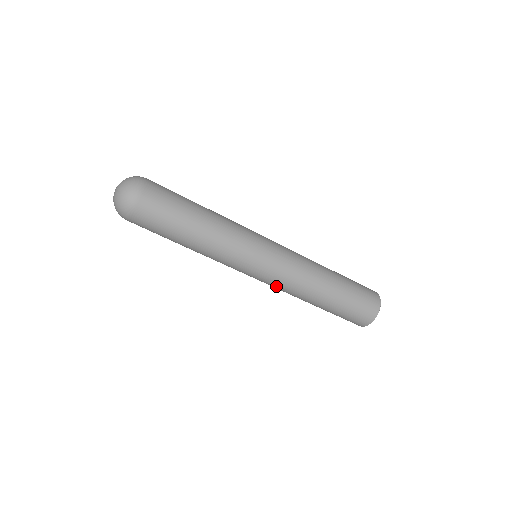
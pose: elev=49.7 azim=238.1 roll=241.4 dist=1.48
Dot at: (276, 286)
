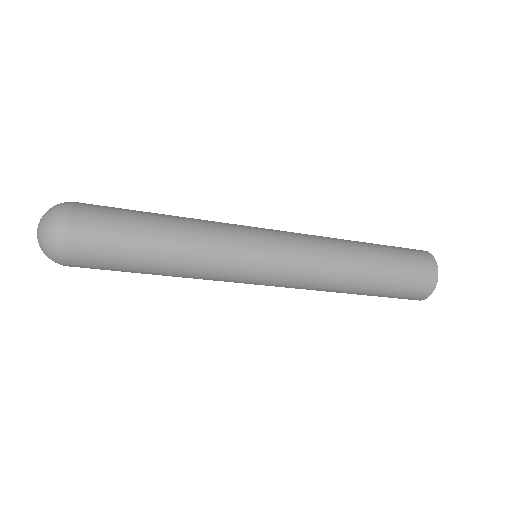
Dot at: (296, 285)
